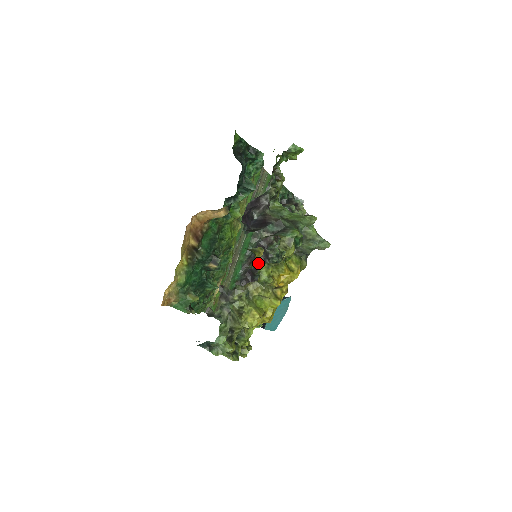
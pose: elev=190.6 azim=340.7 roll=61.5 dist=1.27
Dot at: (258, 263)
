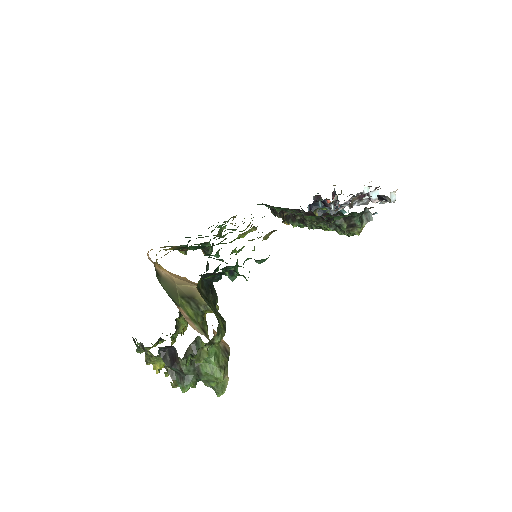
Dot at: (294, 216)
